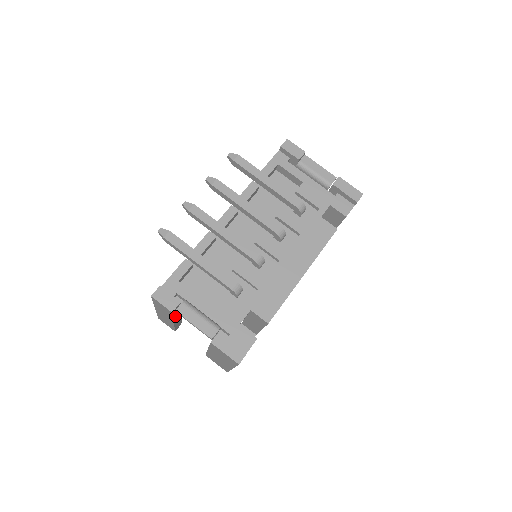
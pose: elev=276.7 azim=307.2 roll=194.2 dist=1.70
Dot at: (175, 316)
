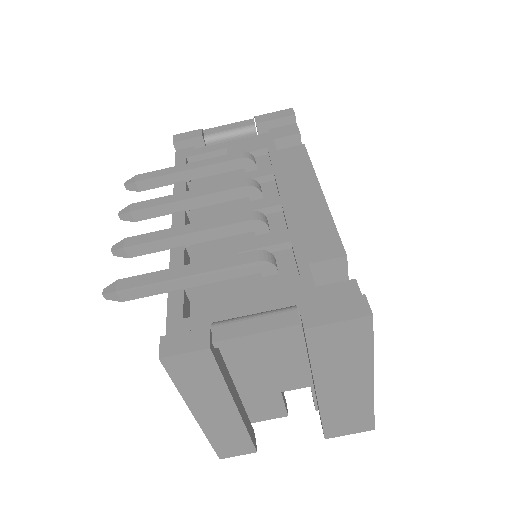
Dot at: (226, 381)
